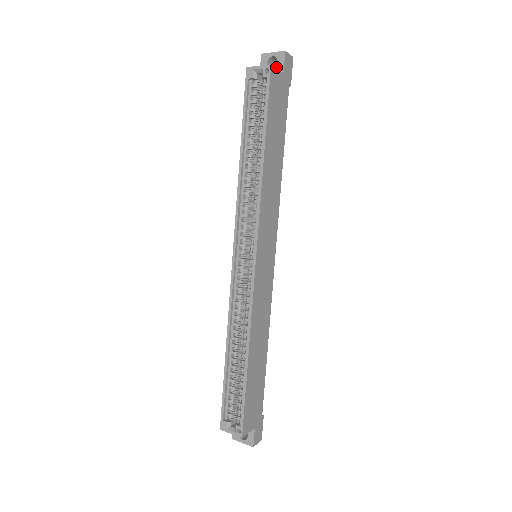
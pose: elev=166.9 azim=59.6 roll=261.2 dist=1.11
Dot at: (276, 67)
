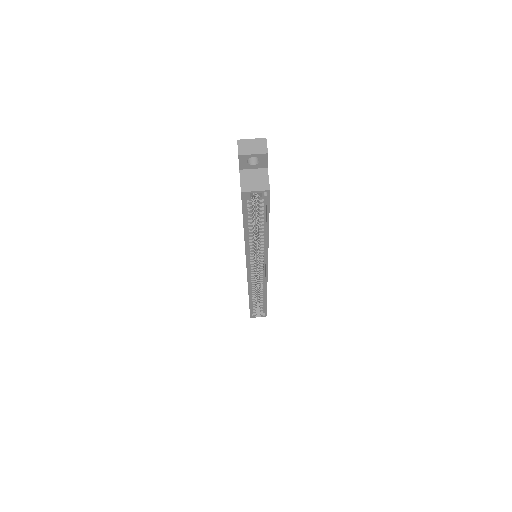
Dot at: (259, 164)
